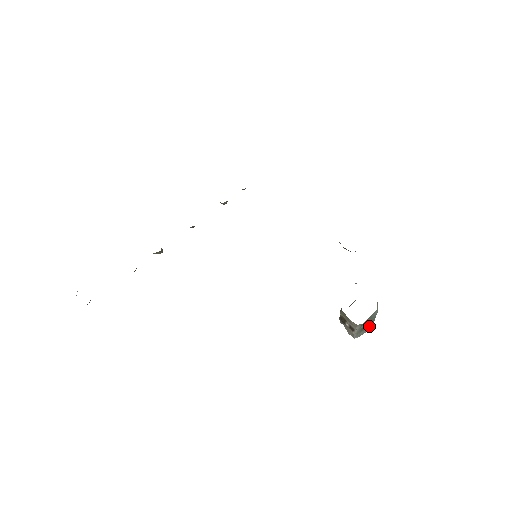
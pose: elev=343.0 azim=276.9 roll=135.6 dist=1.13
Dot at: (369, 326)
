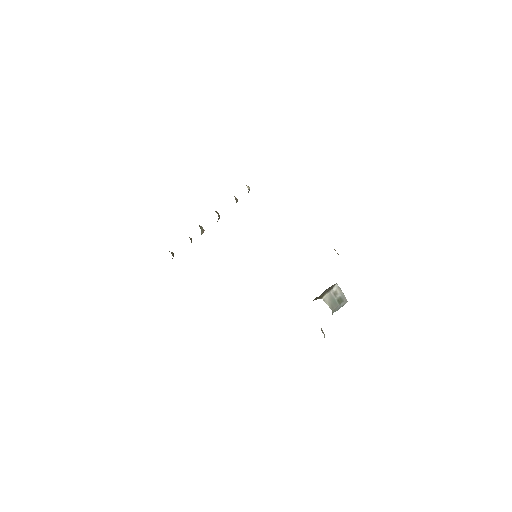
Dot at: occluded
